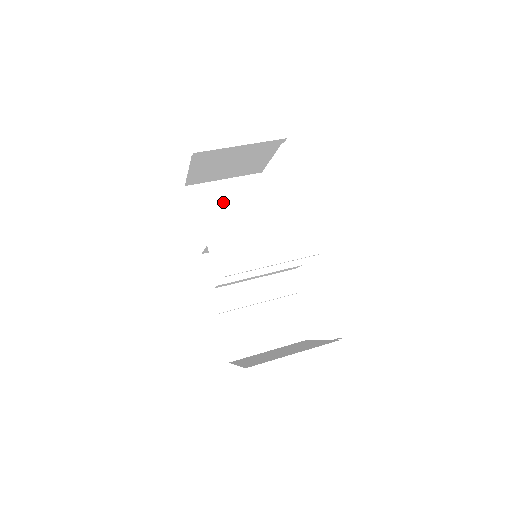
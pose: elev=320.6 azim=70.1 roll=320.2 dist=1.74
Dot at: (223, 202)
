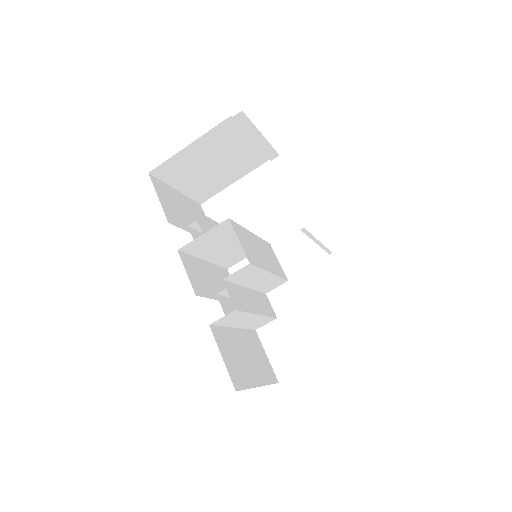
Dot at: (182, 210)
